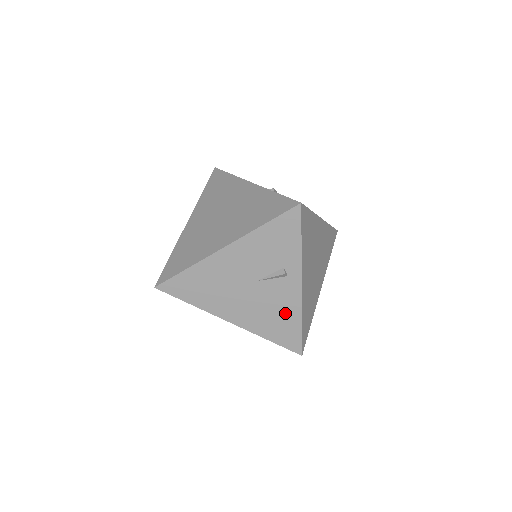
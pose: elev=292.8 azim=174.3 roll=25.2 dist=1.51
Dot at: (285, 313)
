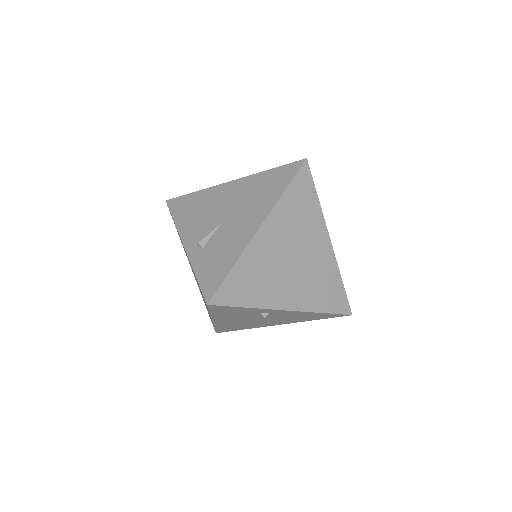
Dot at: (302, 315)
